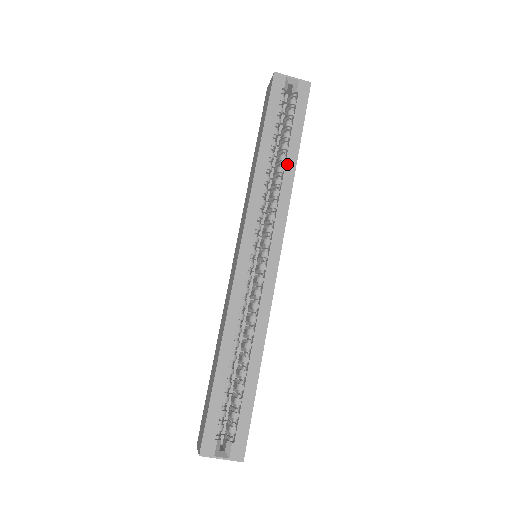
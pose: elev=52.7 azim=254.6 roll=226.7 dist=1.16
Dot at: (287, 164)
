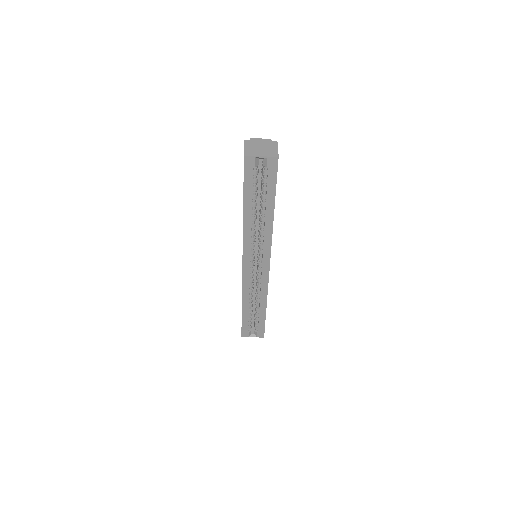
Dot at: (266, 218)
